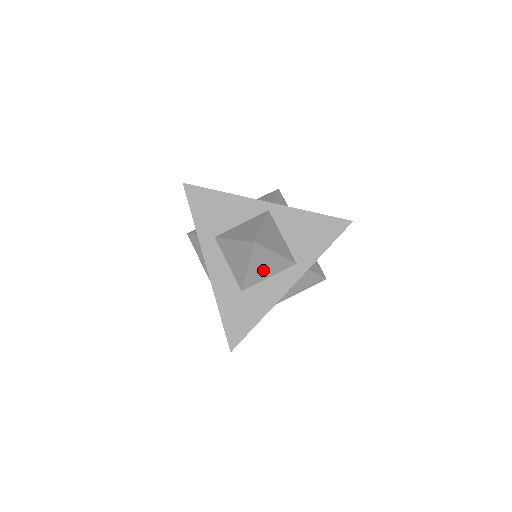
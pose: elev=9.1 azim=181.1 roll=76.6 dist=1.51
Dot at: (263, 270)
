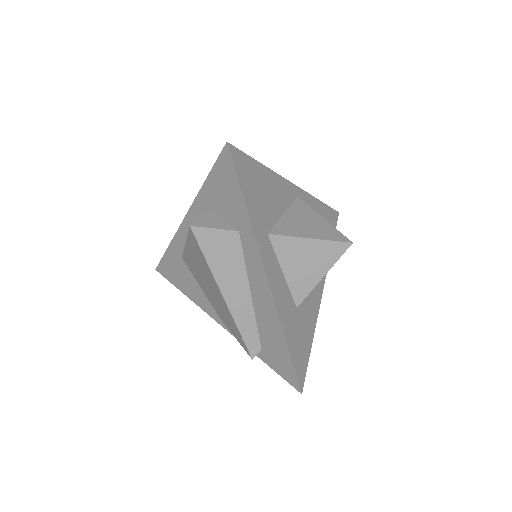
Dot at: occluded
